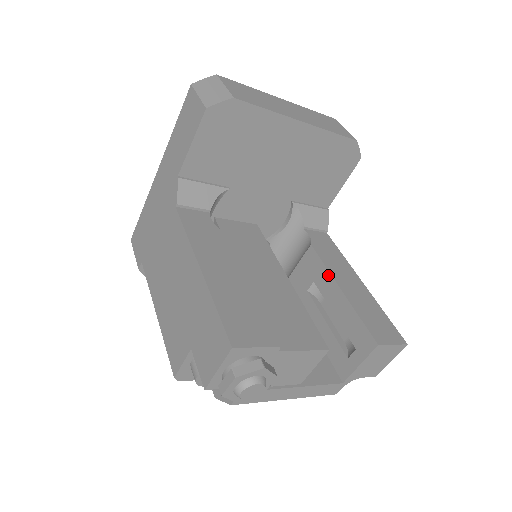
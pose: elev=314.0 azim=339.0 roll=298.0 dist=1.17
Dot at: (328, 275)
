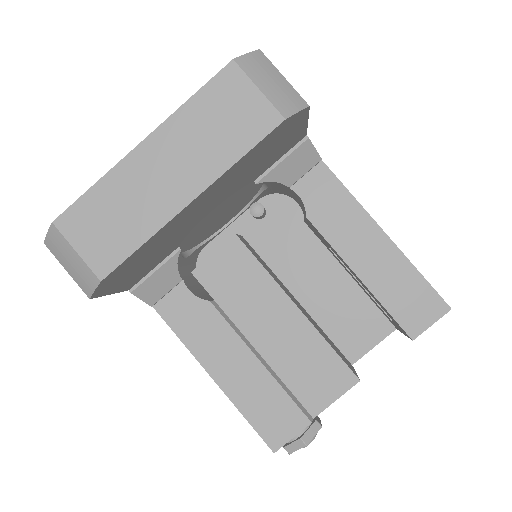
Dot at: (340, 257)
